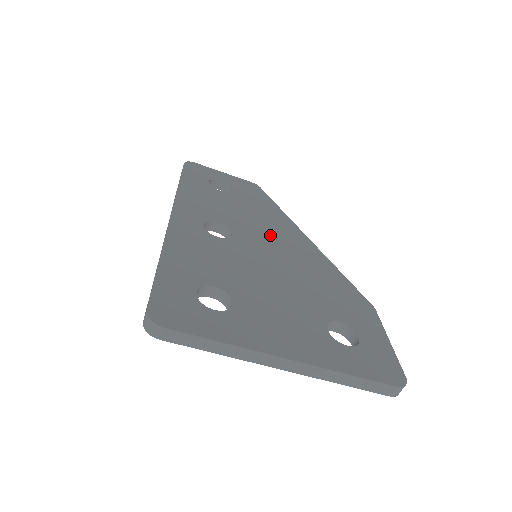
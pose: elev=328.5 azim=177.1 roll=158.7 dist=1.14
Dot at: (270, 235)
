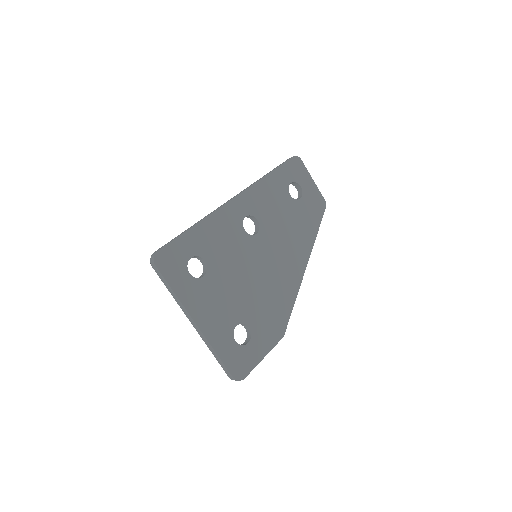
Dot at: (281, 249)
